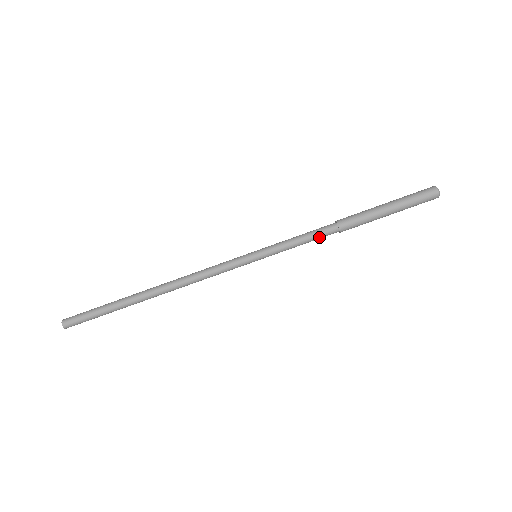
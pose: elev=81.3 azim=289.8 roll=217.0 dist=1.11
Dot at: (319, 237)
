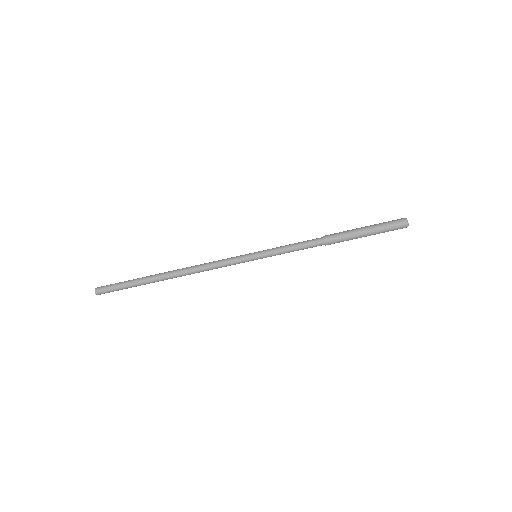
Dot at: (308, 246)
